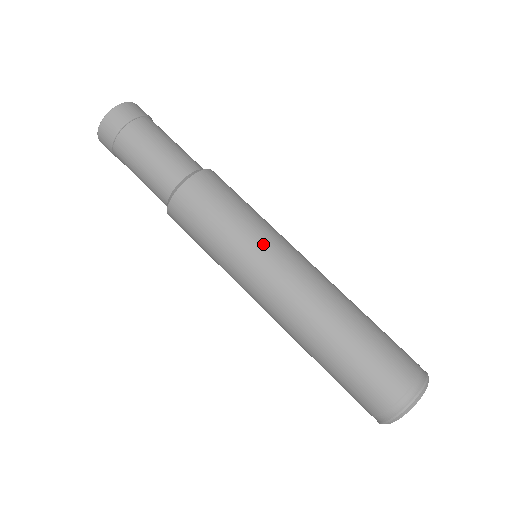
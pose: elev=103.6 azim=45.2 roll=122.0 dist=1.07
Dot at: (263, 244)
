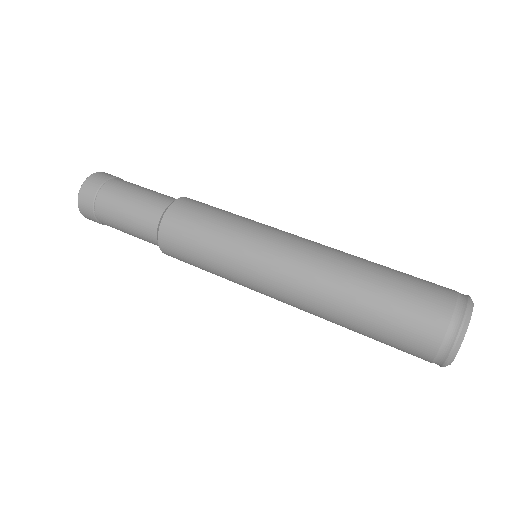
Dot at: (261, 229)
